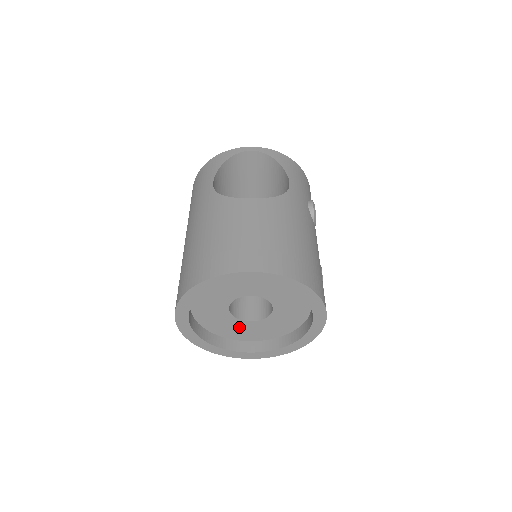
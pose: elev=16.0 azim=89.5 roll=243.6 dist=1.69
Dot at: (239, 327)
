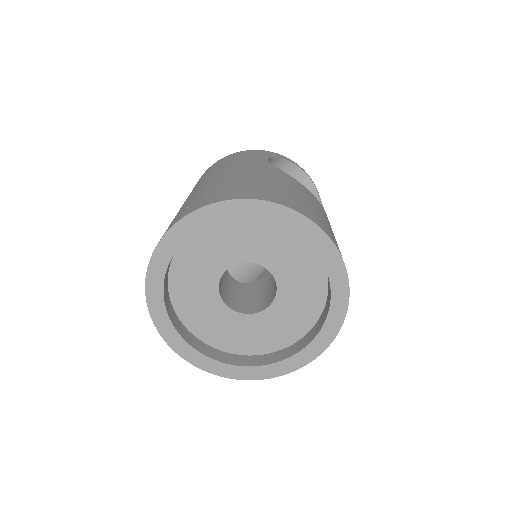
Dot at: (206, 305)
